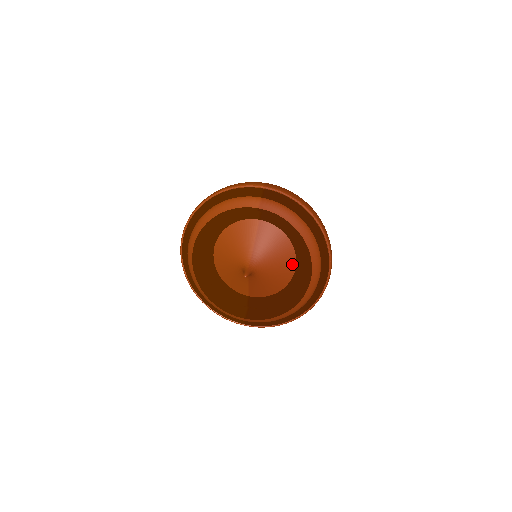
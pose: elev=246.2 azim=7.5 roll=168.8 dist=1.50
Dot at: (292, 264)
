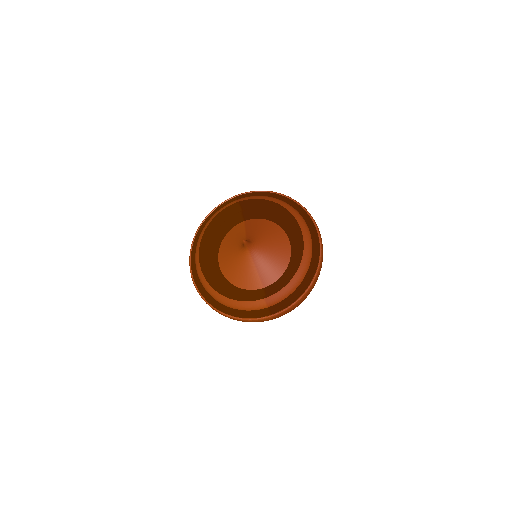
Dot at: (284, 238)
